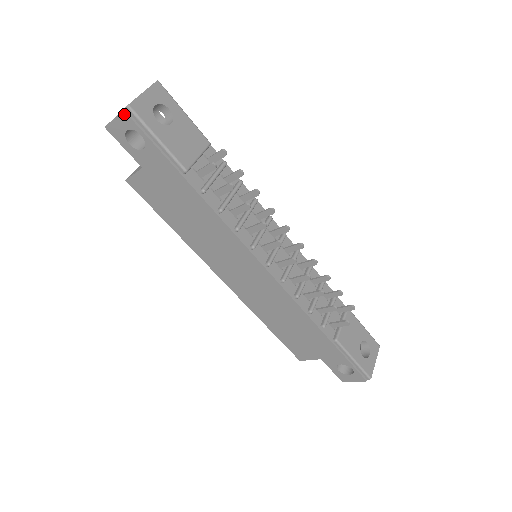
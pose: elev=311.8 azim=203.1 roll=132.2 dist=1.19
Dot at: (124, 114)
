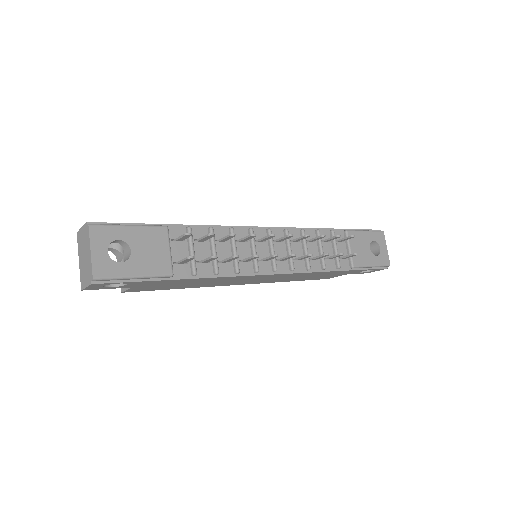
Dot at: (94, 284)
